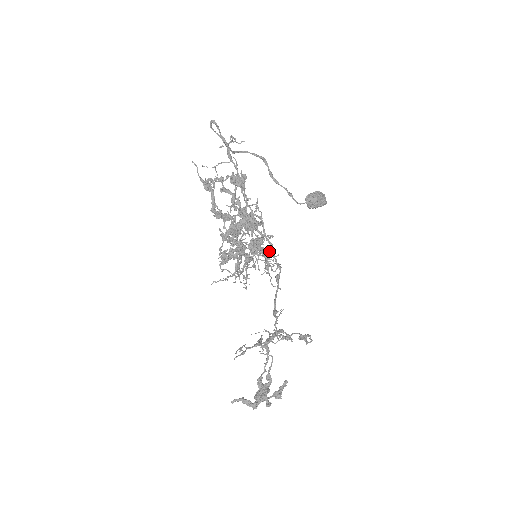
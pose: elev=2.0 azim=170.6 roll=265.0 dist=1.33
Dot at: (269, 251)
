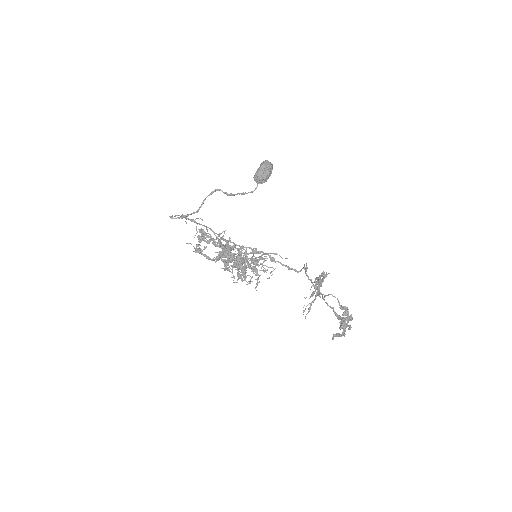
Dot at: occluded
